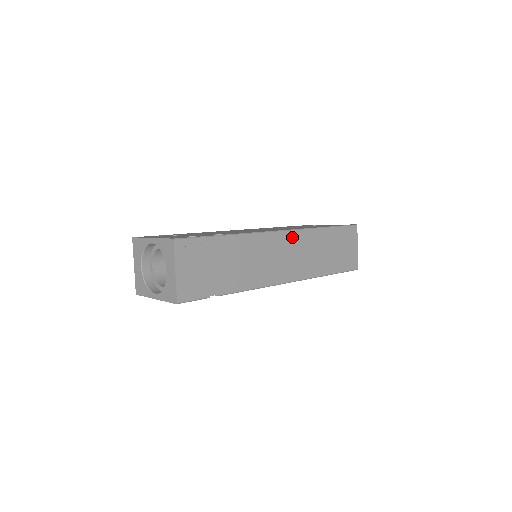
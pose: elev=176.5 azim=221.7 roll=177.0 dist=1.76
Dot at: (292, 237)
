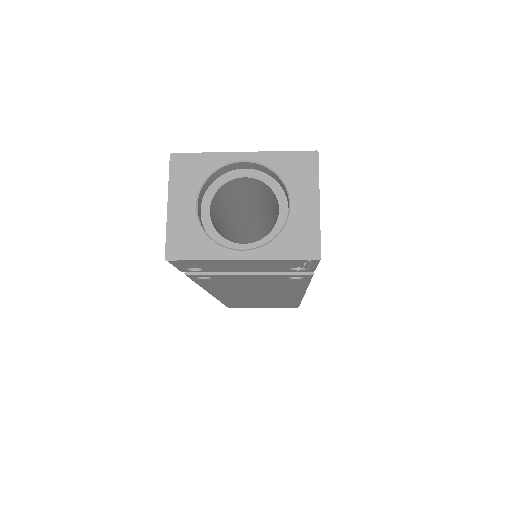
Dot at: occluded
